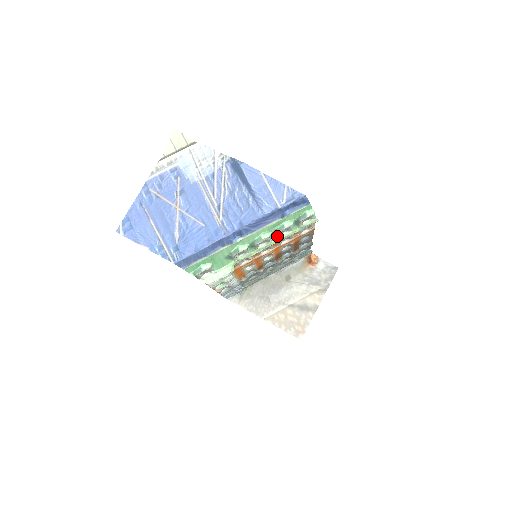
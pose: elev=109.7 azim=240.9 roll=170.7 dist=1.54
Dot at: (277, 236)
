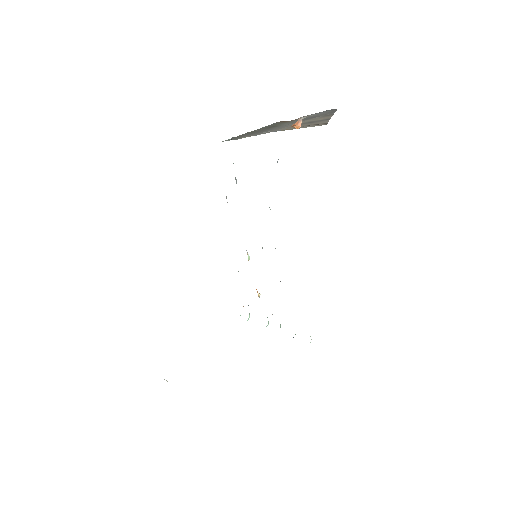
Dot at: occluded
